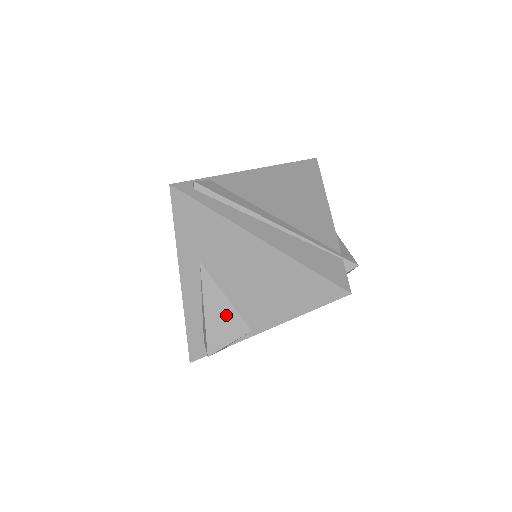
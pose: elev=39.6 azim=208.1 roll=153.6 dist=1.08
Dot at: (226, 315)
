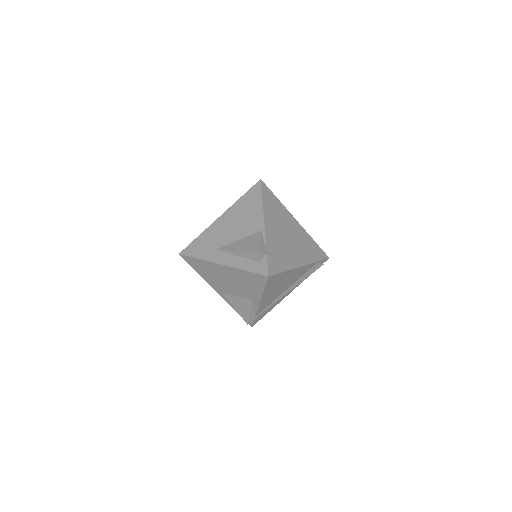
Dot at: (246, 241)
